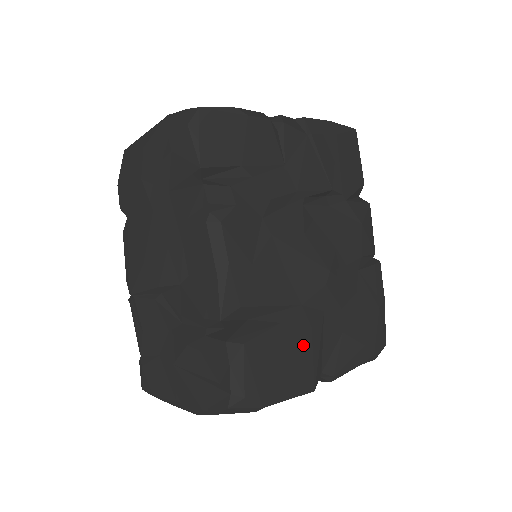
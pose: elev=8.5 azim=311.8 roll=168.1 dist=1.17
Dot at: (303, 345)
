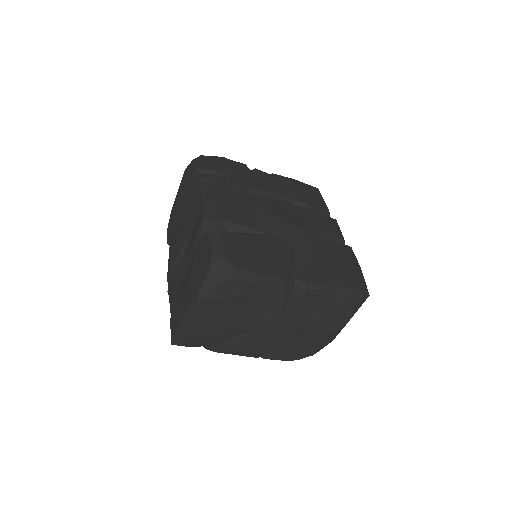
Dot at: (272, 252)
